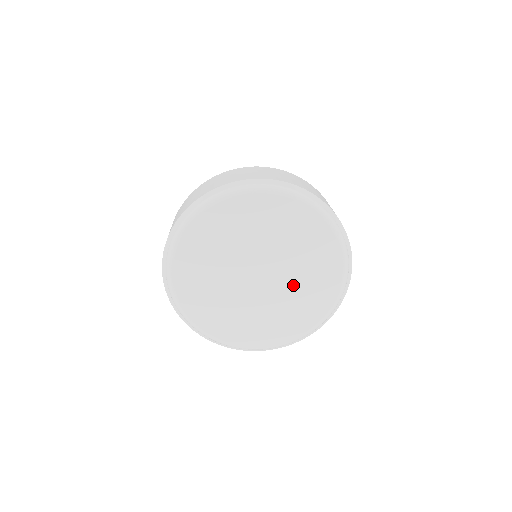
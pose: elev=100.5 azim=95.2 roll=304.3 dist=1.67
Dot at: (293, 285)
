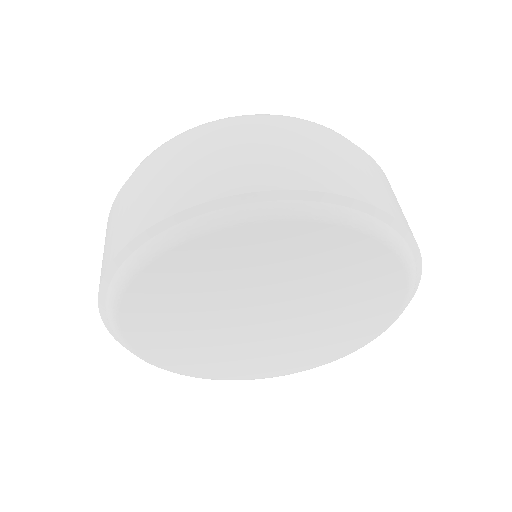
Dot at: (322, 320)
